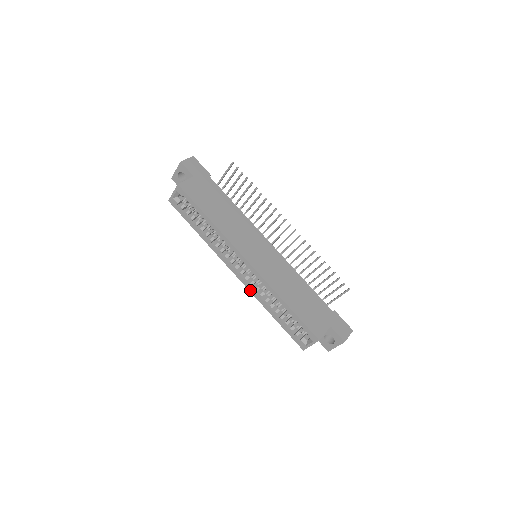
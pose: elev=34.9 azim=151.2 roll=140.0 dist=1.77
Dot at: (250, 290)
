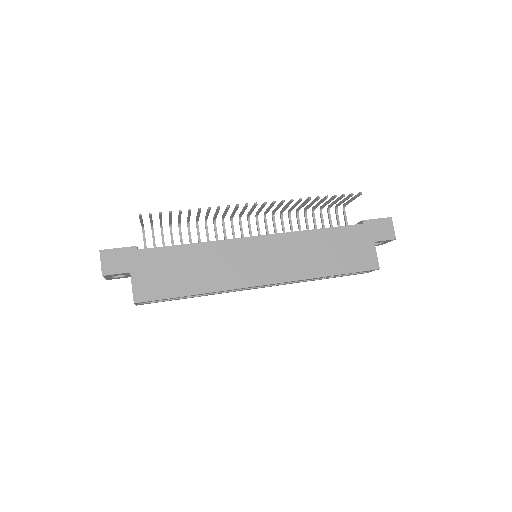
Dot at: occluded
